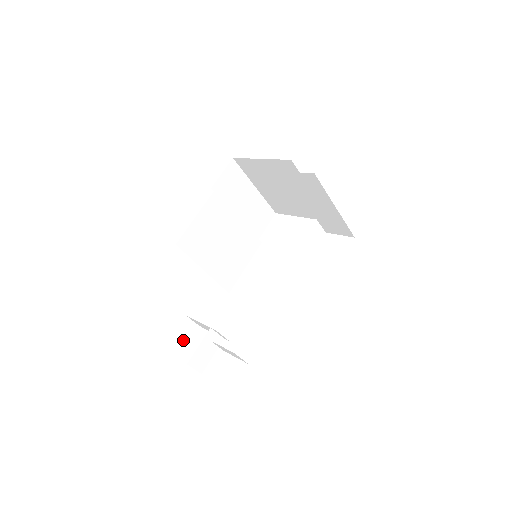
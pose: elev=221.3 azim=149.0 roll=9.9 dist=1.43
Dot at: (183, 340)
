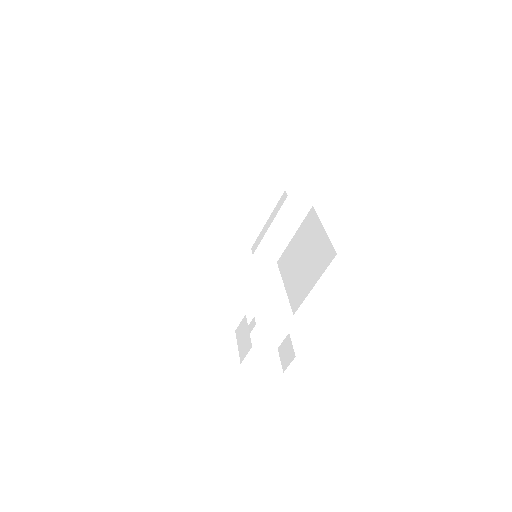
Dot at: occluded
